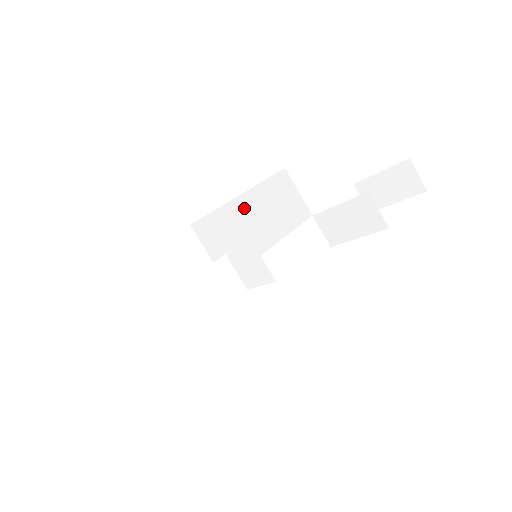
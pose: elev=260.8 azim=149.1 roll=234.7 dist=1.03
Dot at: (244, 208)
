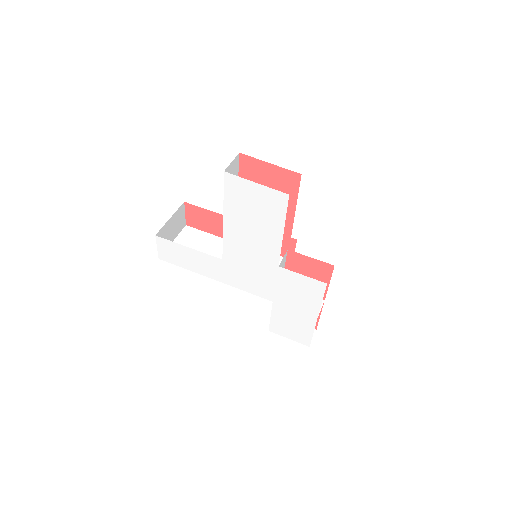
Dot at: occluded
